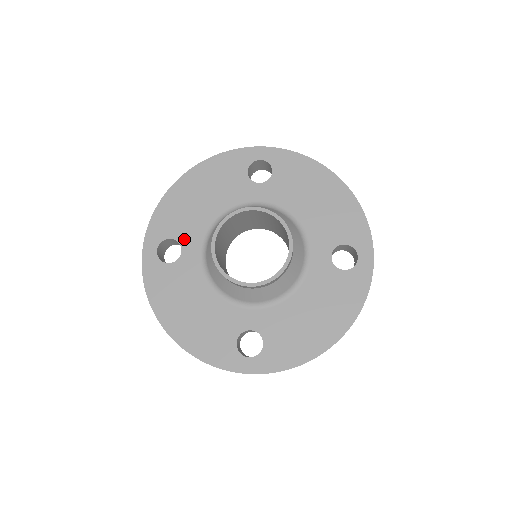
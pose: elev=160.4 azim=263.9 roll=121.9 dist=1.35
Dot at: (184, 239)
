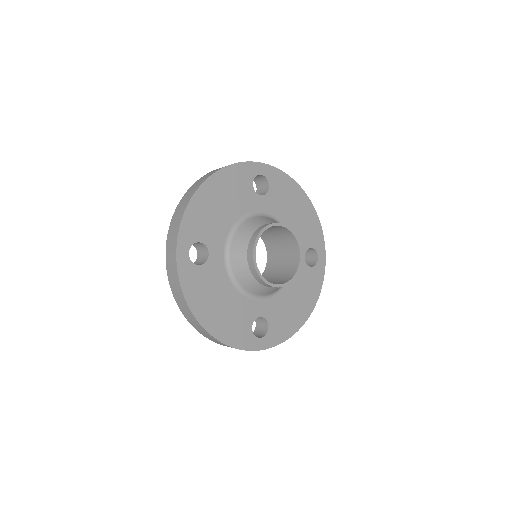
Dot at: (210, 243)
